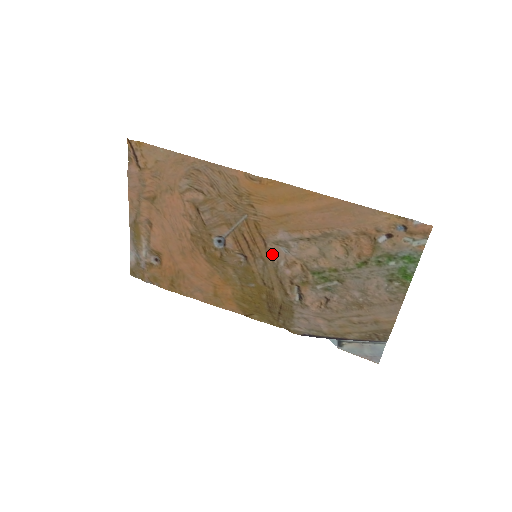
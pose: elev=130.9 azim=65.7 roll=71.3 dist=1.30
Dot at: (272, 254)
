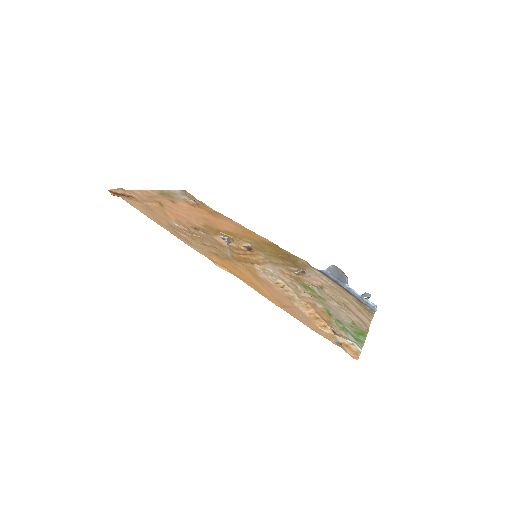
Dot at: (266, 264)
